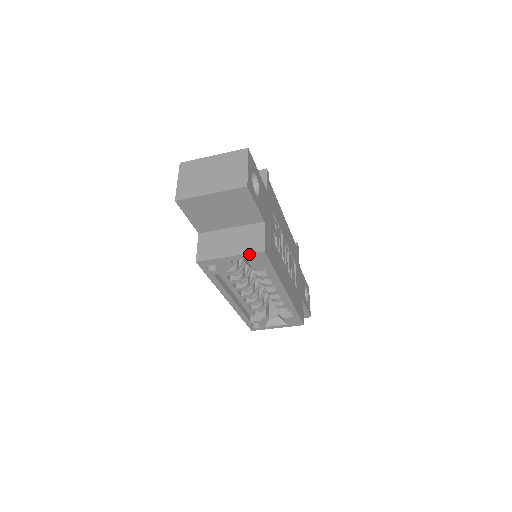
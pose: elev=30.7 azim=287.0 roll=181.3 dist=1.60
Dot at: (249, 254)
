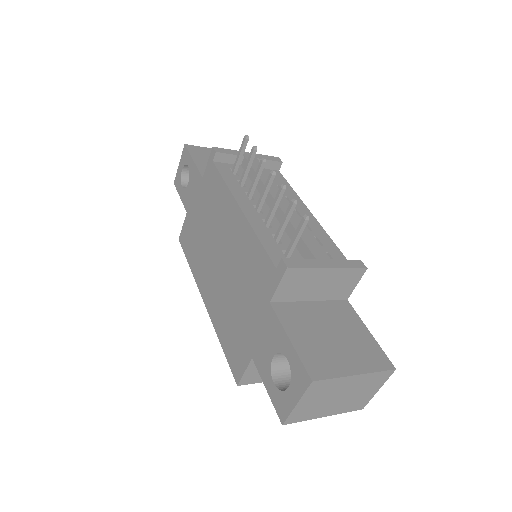
Dot at: occluded
